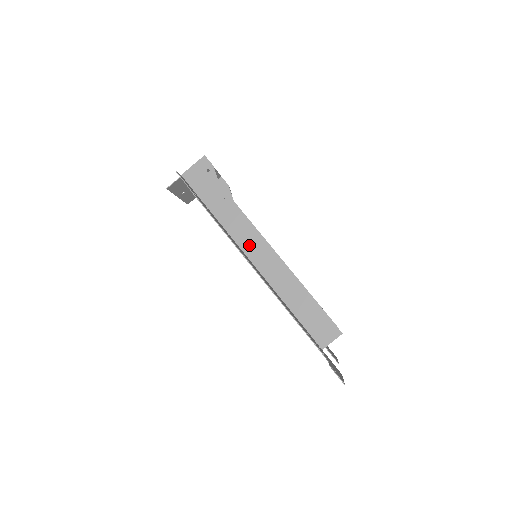
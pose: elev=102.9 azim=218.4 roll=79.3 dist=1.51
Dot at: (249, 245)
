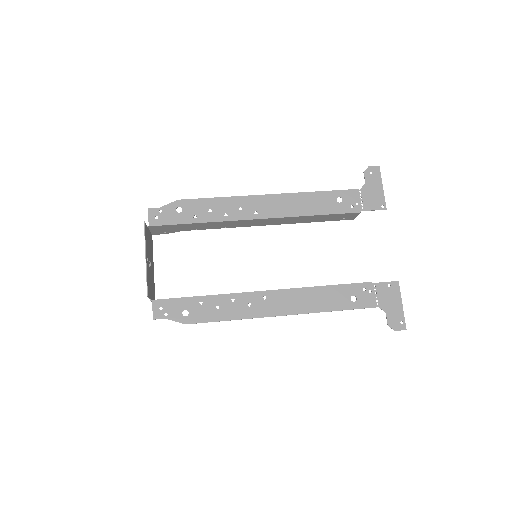
Dot at: (247, 222)
